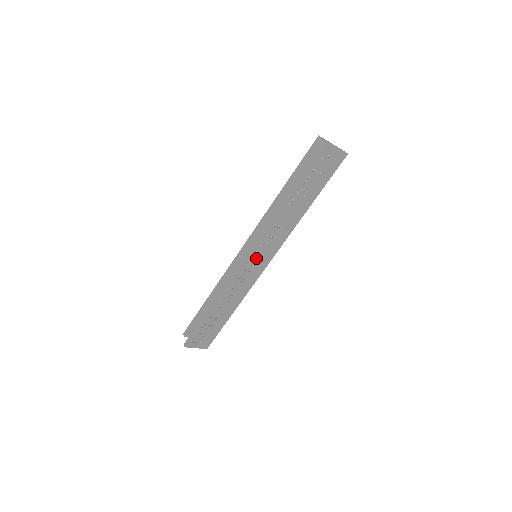
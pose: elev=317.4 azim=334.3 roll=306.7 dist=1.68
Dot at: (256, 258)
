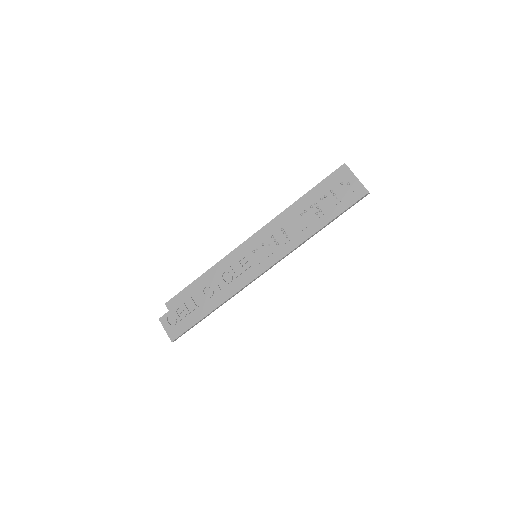
Dot at: (255, 257)
